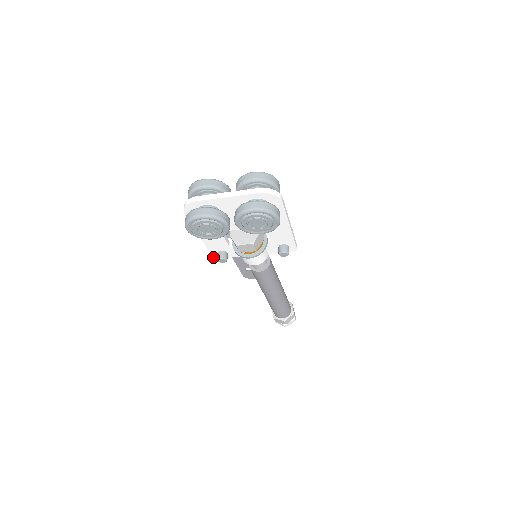
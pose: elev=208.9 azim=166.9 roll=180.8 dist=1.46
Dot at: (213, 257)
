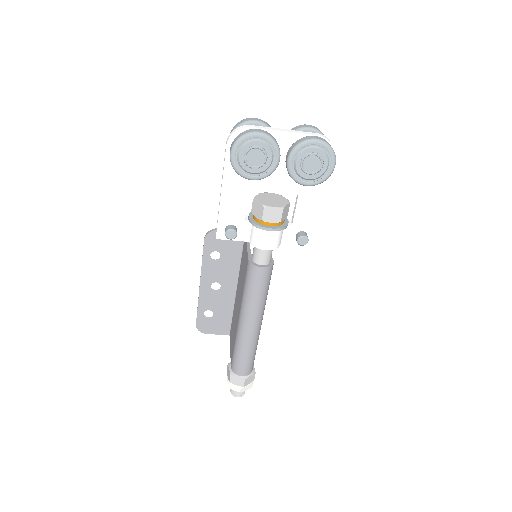
Dot at: (216, 235)
